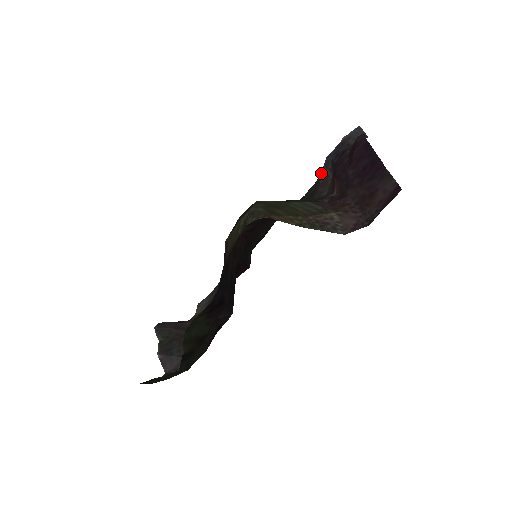
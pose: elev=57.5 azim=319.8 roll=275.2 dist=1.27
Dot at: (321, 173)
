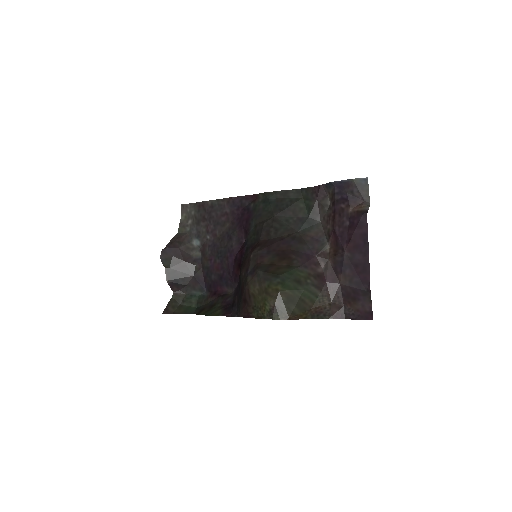
Dot at: (321, 187)
